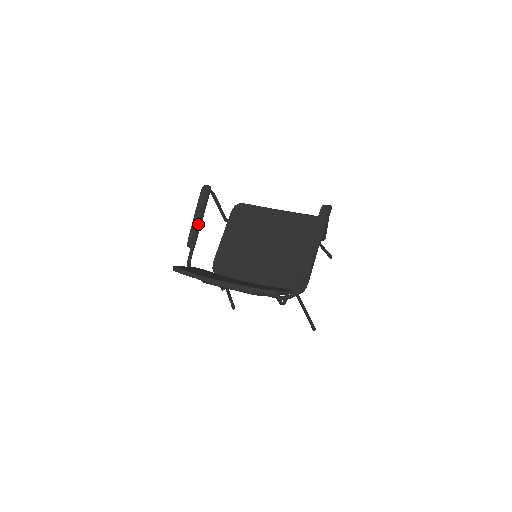
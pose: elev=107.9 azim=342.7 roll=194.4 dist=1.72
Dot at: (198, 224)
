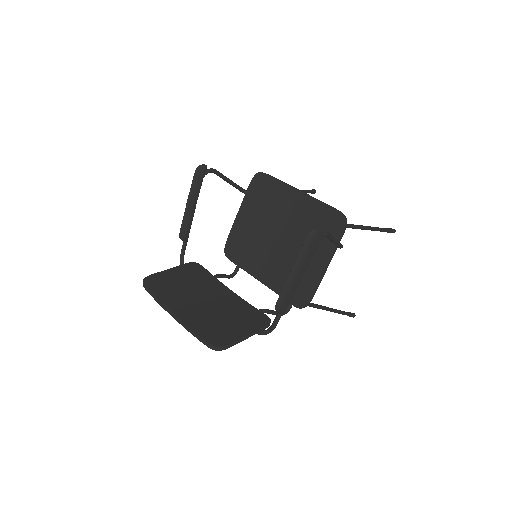
Dot at: (189, 216)
